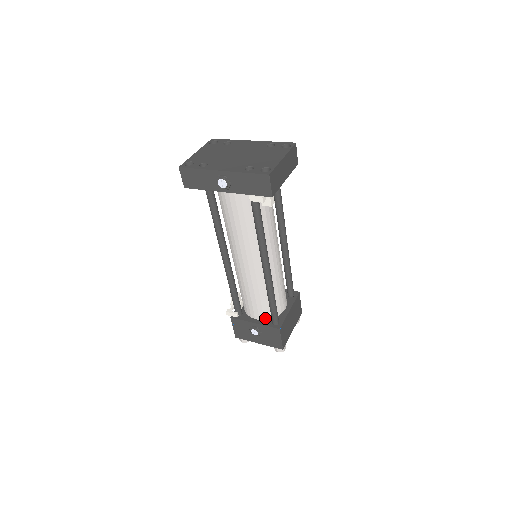
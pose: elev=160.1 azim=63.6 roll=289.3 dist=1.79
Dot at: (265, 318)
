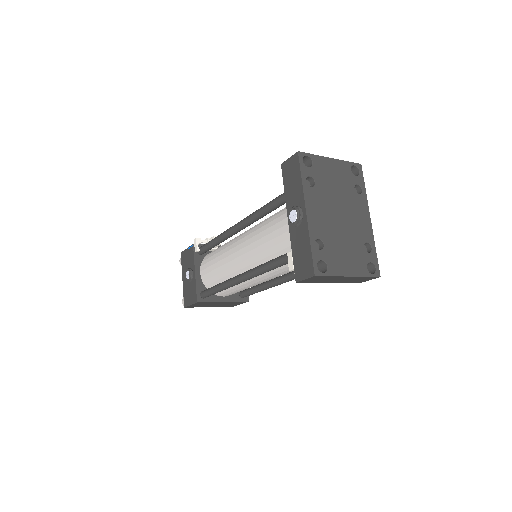
Dot at: (204, 282)
